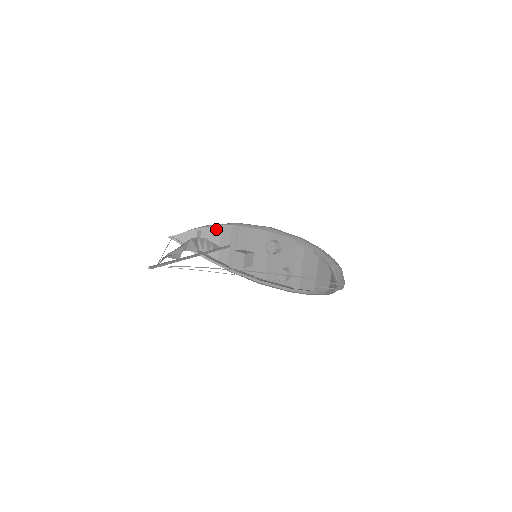
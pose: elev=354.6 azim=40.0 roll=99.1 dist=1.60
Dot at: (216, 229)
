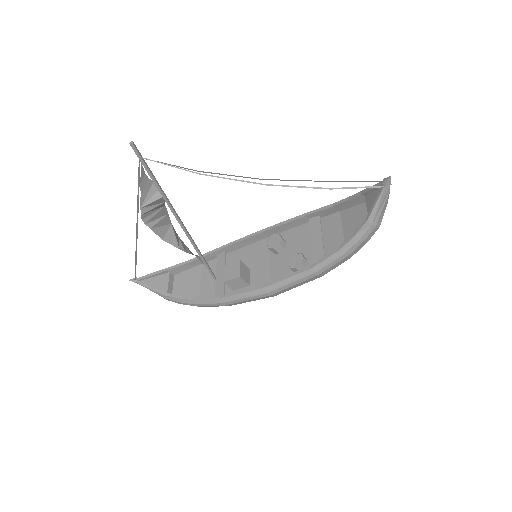
Dot at: (195, 269)
